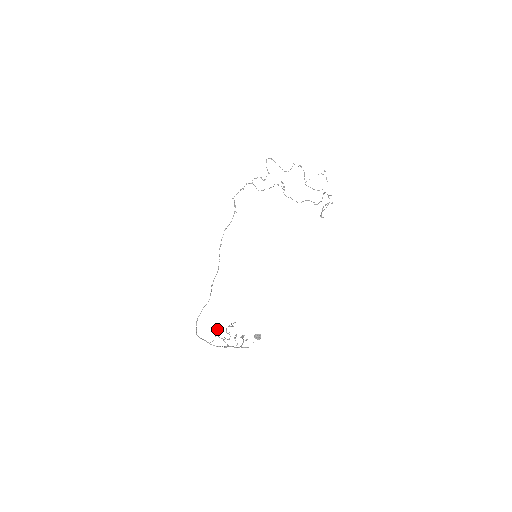
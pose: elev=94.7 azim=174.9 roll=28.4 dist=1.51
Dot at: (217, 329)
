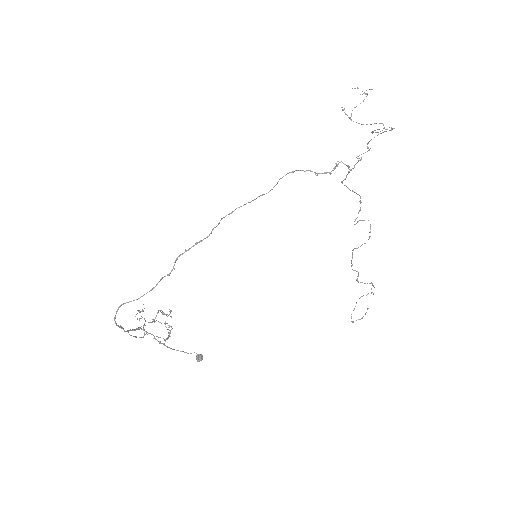
Dot at: occluded
